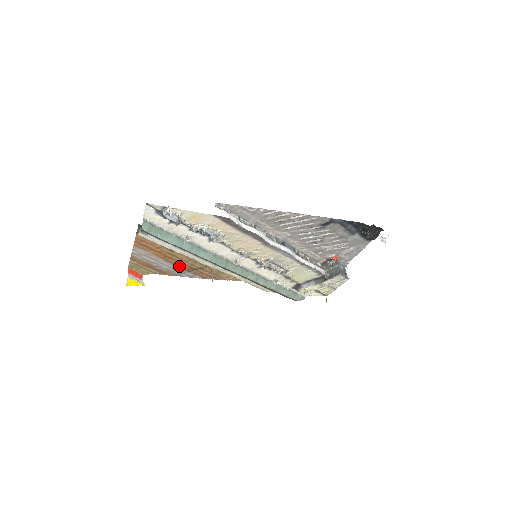
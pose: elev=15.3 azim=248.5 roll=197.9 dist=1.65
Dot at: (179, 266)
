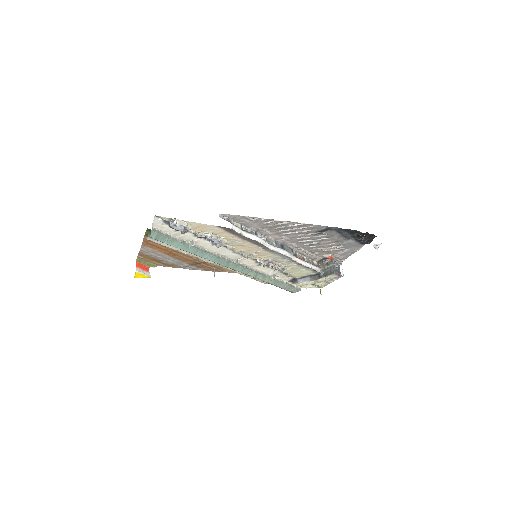
Dot at: (184, 261)
